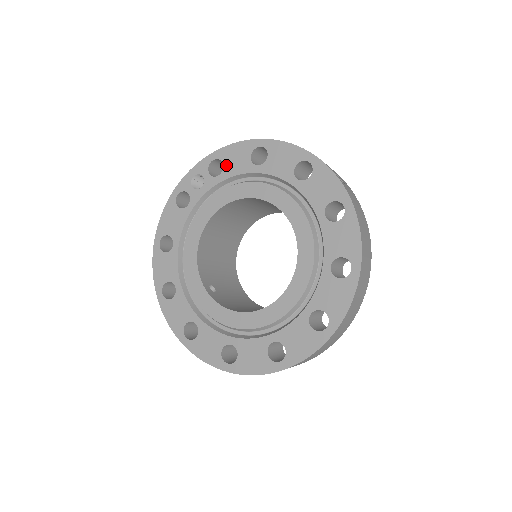
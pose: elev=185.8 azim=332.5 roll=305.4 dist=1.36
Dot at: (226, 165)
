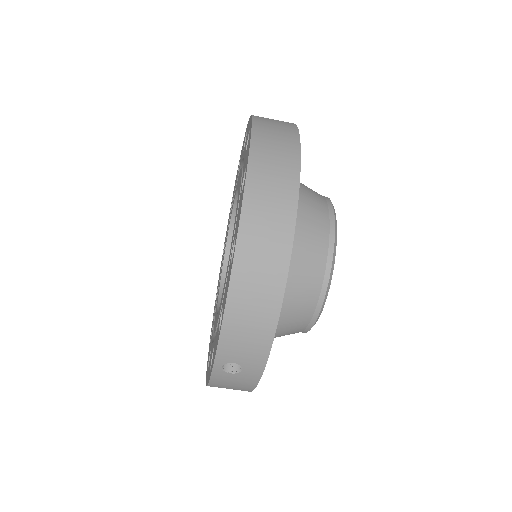
Dot at: (218, 284)
